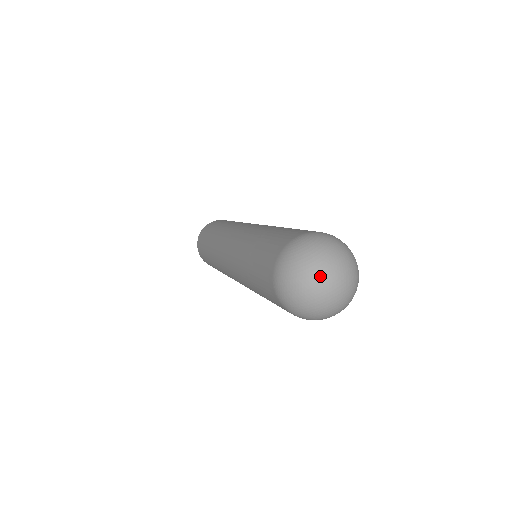
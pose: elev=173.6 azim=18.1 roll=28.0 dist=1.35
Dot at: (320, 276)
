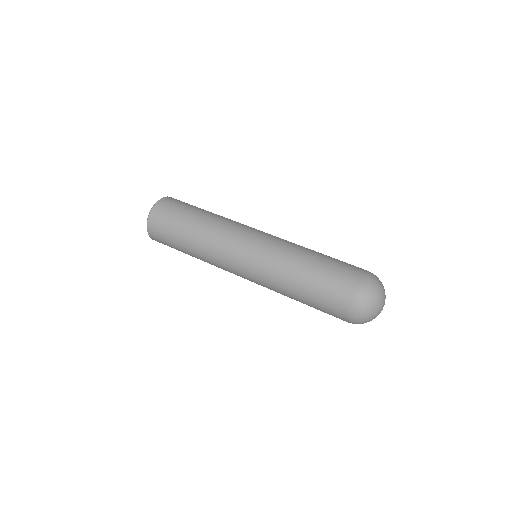
Dot at: (382, 304)
